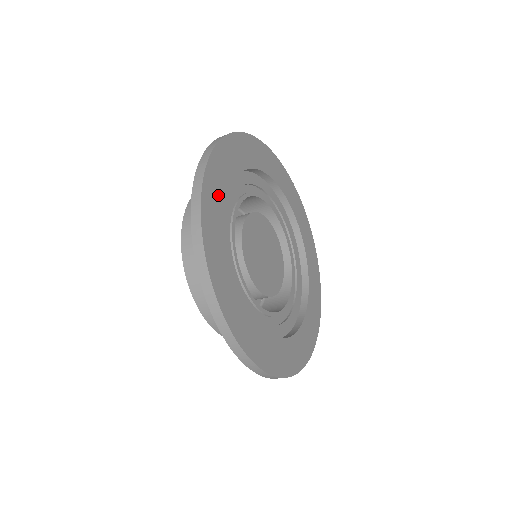
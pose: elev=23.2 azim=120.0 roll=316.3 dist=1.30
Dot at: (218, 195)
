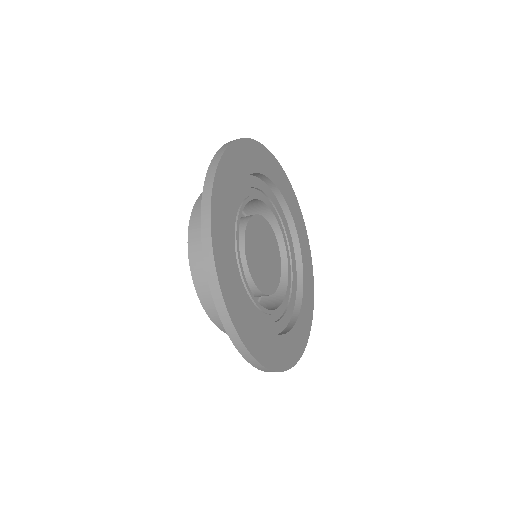
Dot at: (233, 173)
